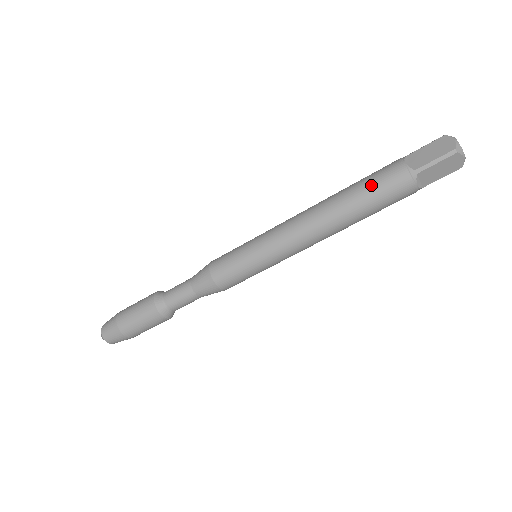
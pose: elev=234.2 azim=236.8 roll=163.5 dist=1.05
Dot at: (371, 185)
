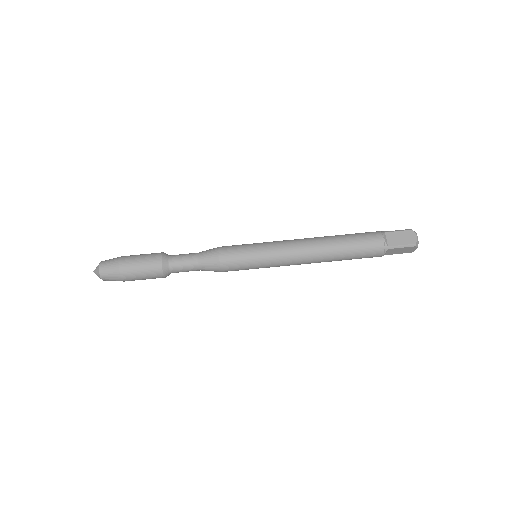
Dot at: (358, 244)
